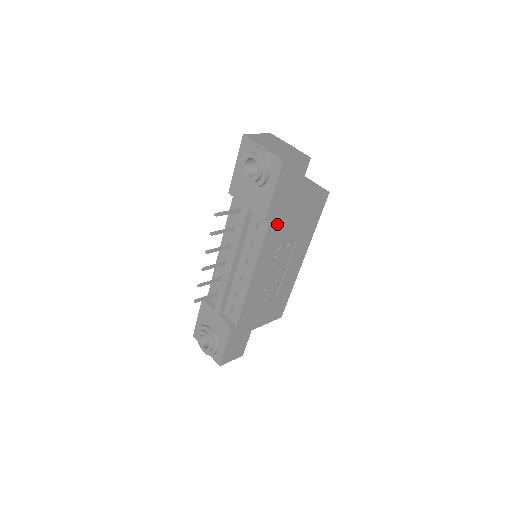
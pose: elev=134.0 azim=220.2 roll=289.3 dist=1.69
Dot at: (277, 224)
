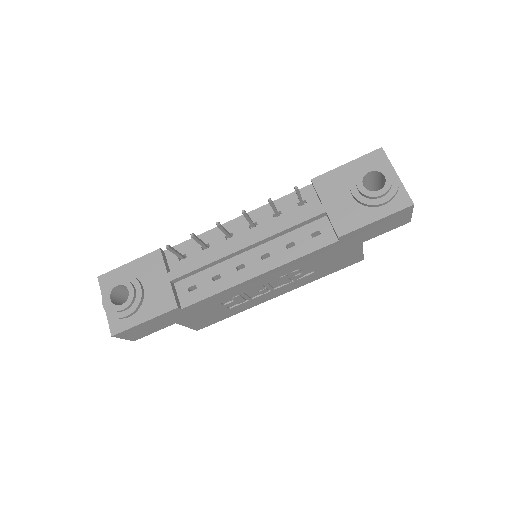
Dot at: (331, 249)
